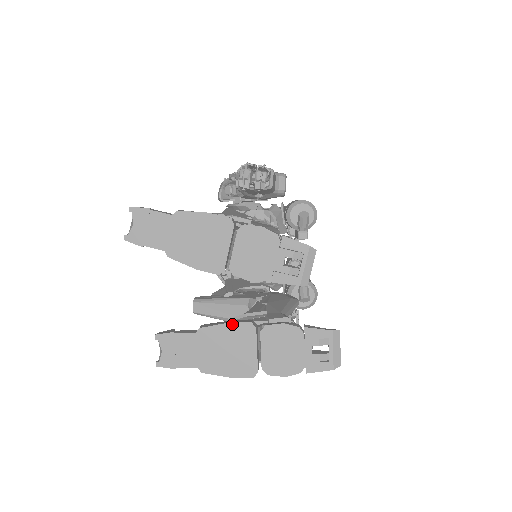
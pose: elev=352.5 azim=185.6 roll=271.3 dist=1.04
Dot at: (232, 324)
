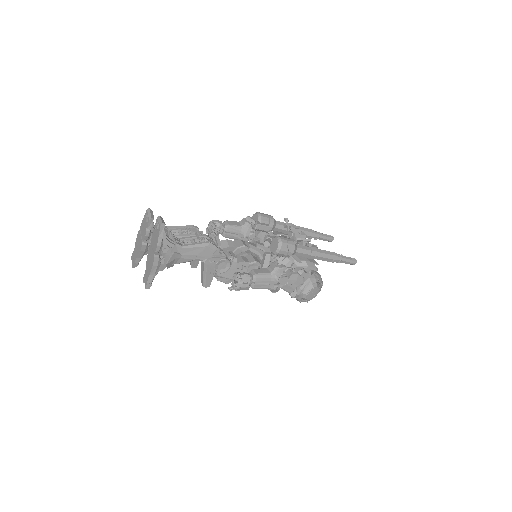
Dot at: (148, 252)
